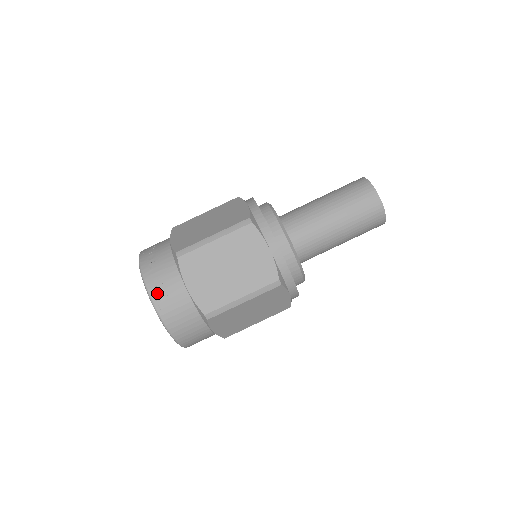
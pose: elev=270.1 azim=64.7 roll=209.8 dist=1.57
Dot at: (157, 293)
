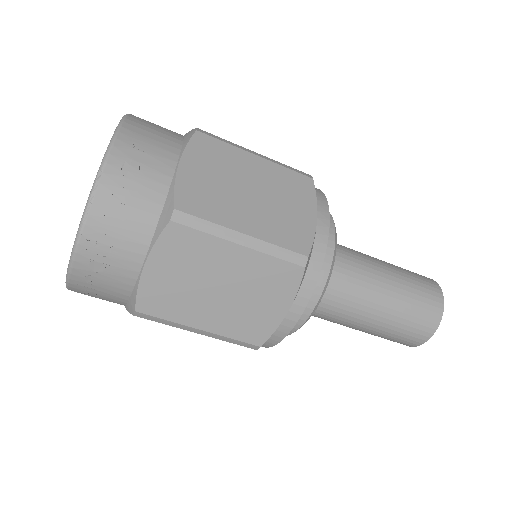
Dot at: (81, 293)
